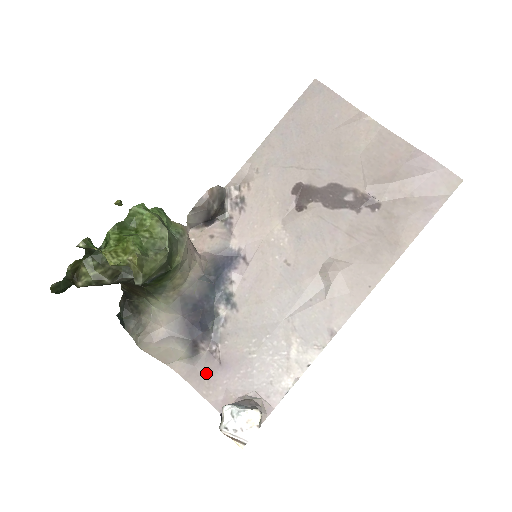
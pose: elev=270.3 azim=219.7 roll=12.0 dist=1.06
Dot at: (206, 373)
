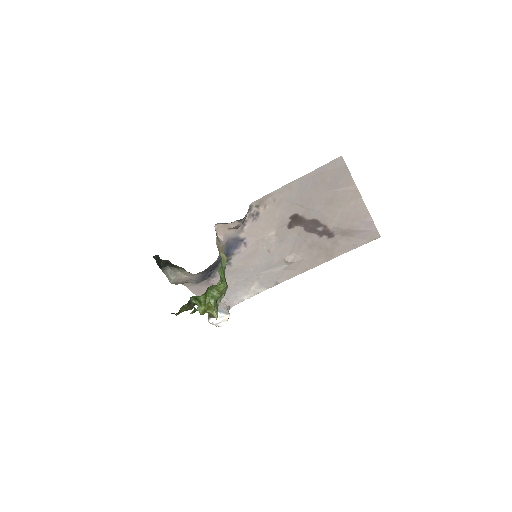
Dot at: (202, 288)
